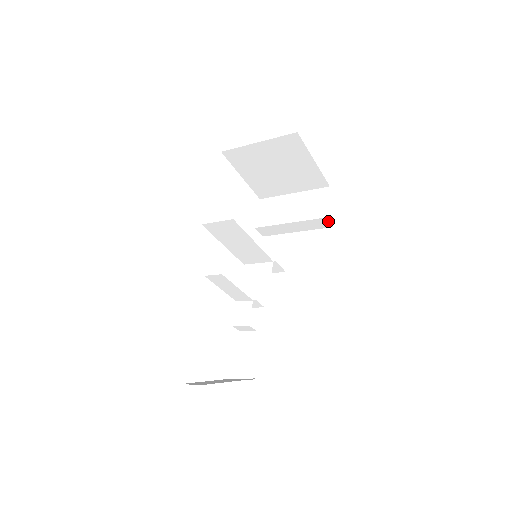
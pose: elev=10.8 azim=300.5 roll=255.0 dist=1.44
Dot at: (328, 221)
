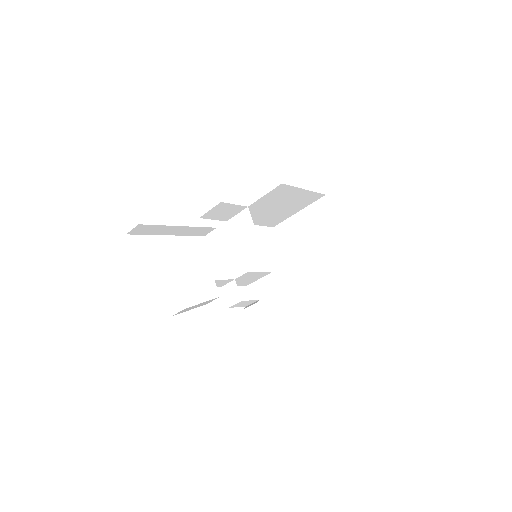
Dot at: (336, 266)
